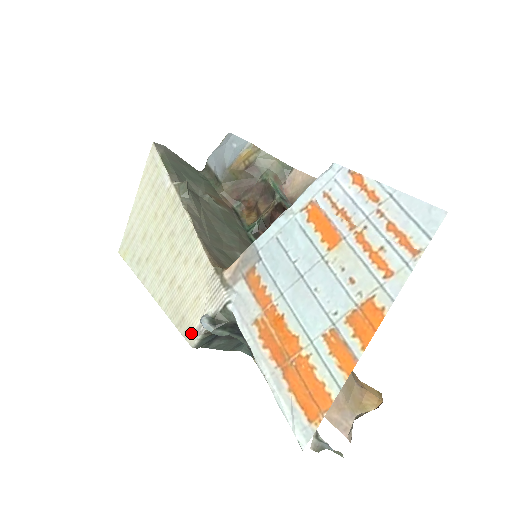
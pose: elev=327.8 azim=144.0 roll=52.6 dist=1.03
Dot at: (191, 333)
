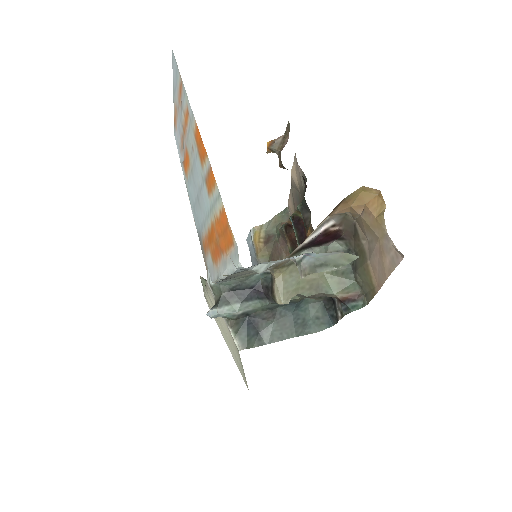
Dot at: (234, 343)
